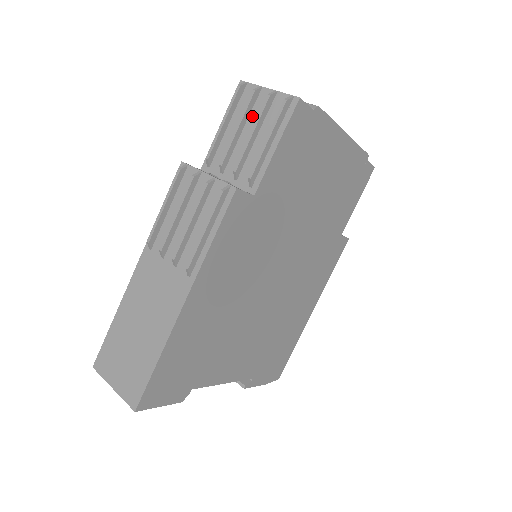
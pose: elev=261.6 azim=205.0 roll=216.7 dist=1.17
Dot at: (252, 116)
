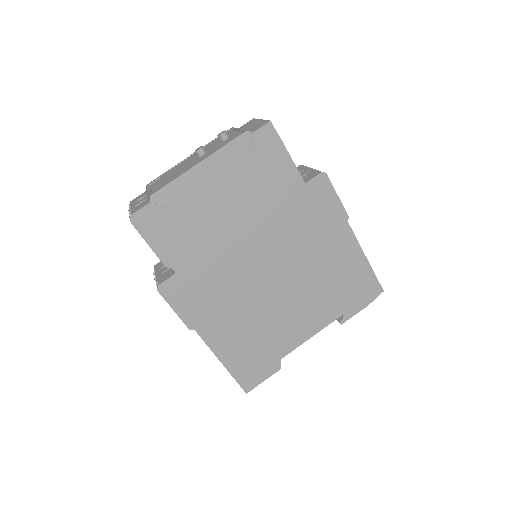
Dot at: occluded
